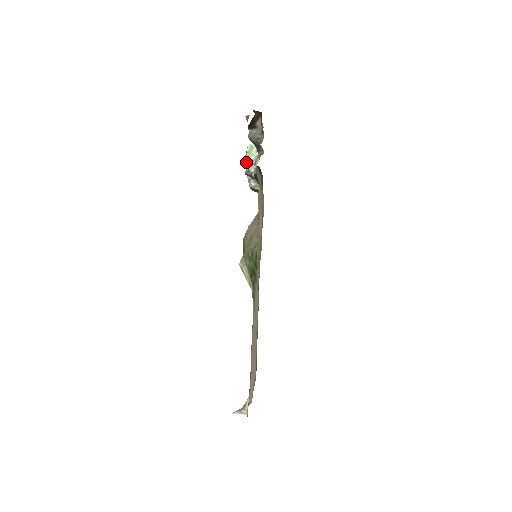
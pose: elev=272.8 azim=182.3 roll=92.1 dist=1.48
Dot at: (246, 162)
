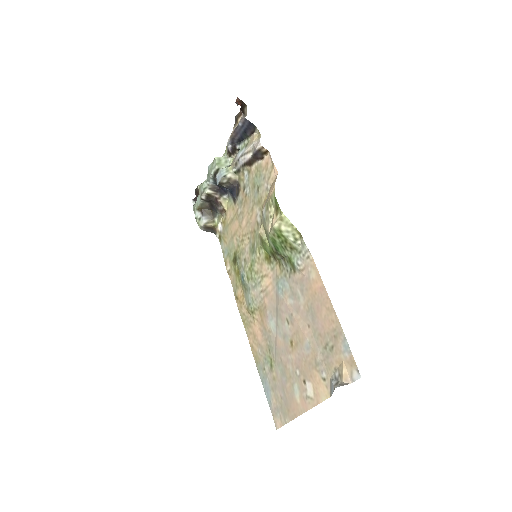
Dot at: (216, 174)
